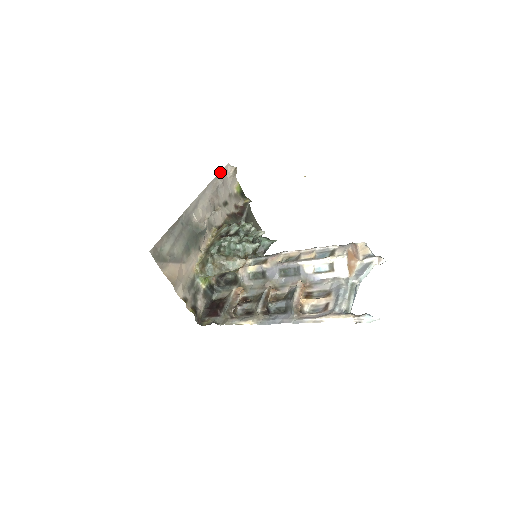
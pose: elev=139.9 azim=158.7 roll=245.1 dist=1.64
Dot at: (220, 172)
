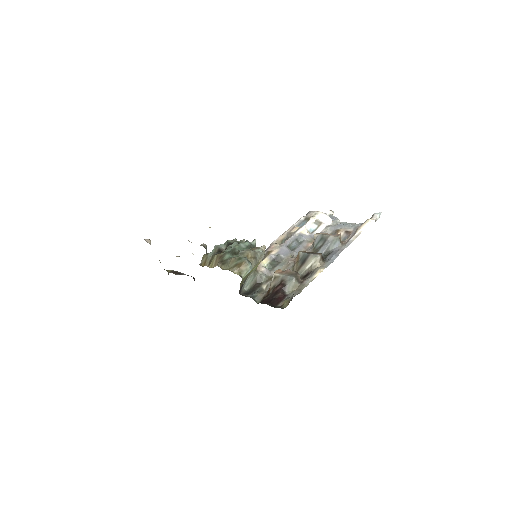
Dot at: occluded
